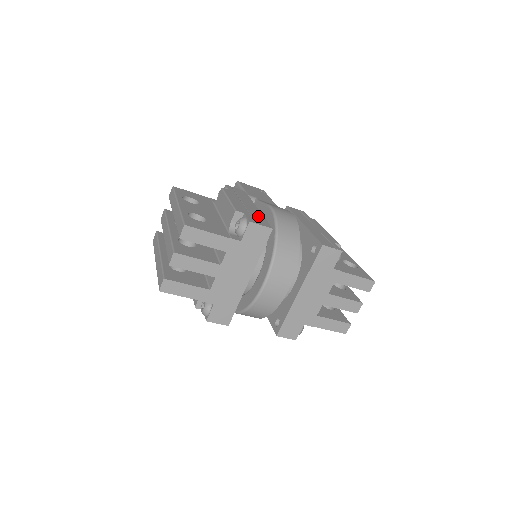
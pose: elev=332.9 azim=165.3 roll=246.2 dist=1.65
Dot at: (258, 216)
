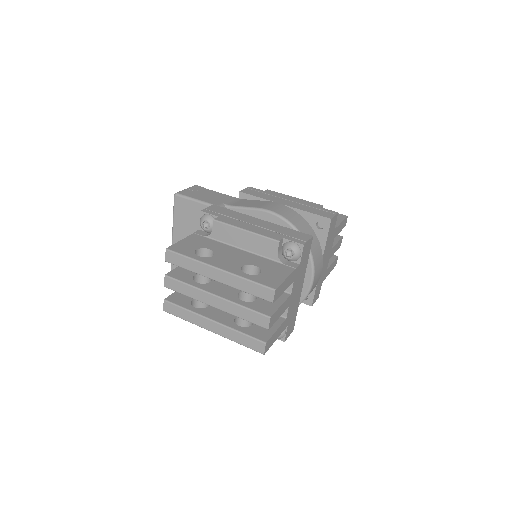
Dot at: (285, 231)
